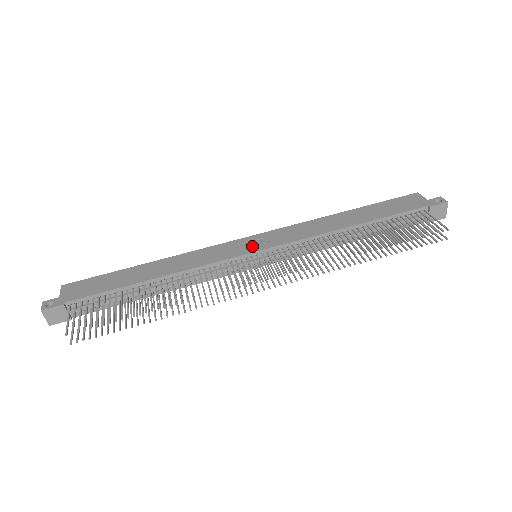
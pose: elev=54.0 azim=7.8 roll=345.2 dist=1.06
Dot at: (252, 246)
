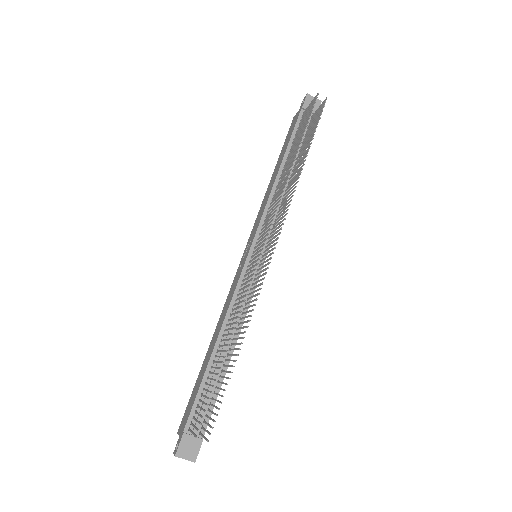
Dot at: (246, 255)
